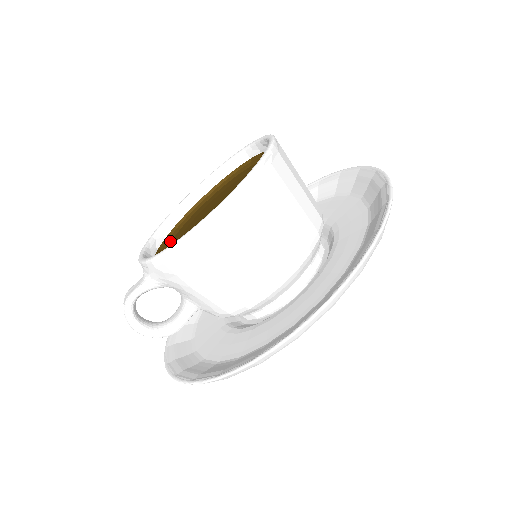
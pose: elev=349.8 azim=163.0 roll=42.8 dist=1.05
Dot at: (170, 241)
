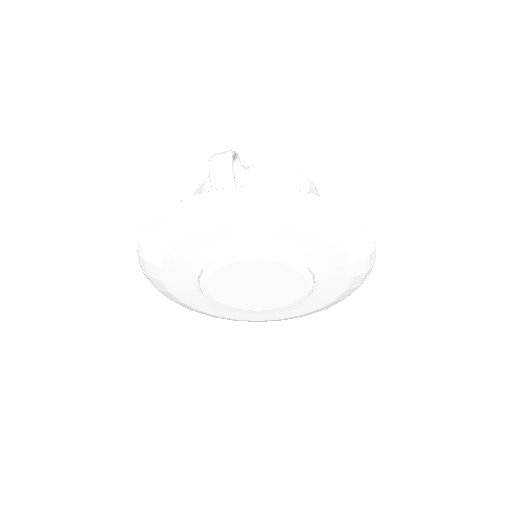
Dot at: occluded
